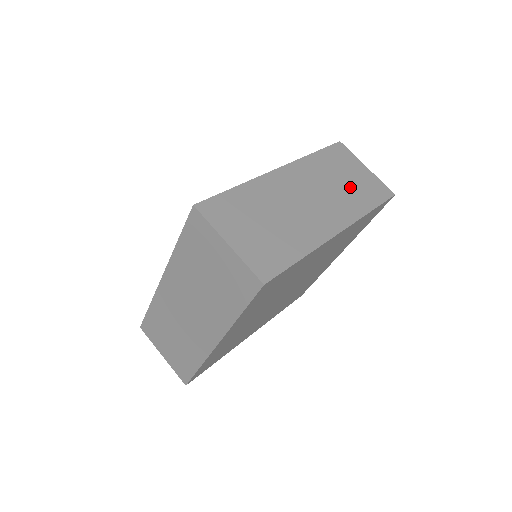
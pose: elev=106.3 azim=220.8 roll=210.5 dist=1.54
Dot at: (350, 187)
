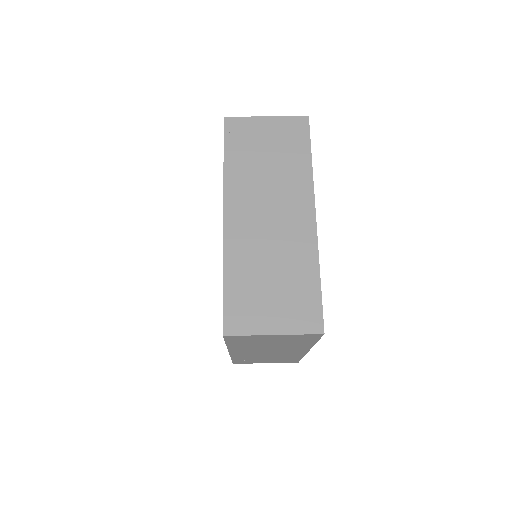
Dot at: (278, 159)
